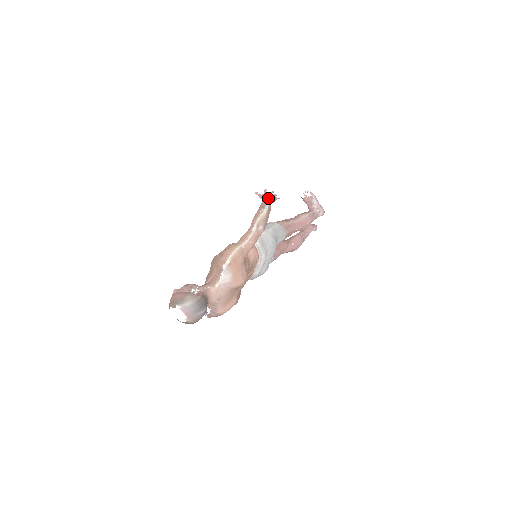
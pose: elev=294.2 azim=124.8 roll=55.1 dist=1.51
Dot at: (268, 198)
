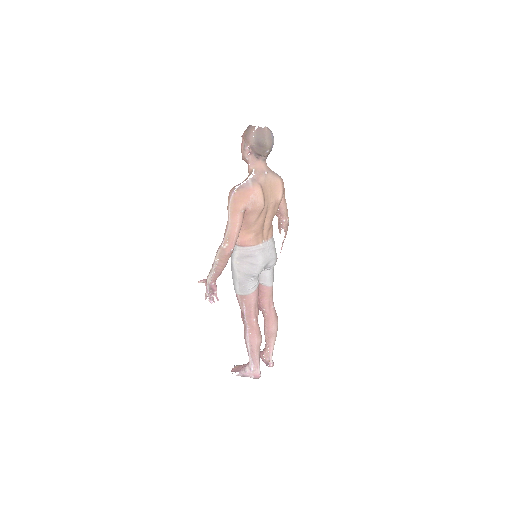
Dot at: occluded
